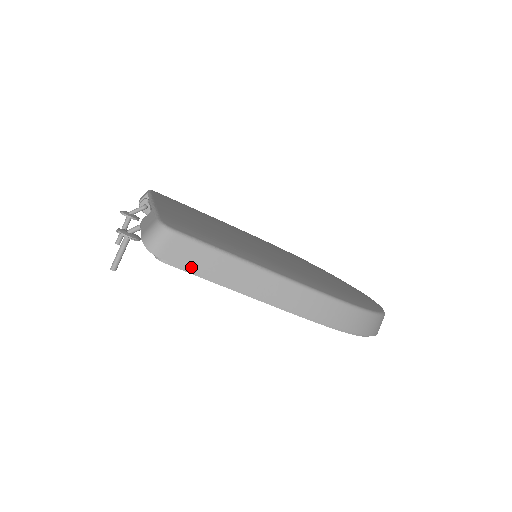
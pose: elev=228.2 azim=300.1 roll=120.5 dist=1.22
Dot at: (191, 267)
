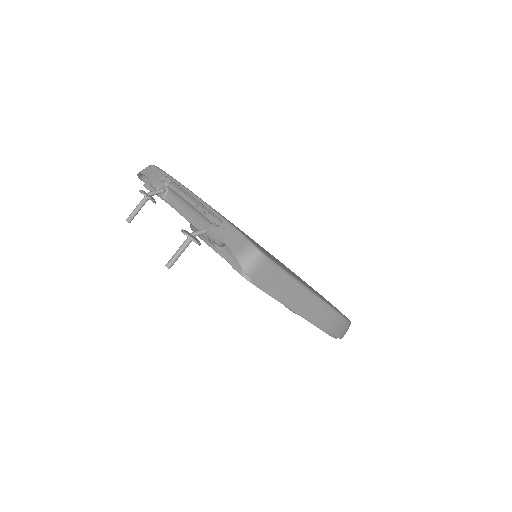
Dot at: (269, 288)
